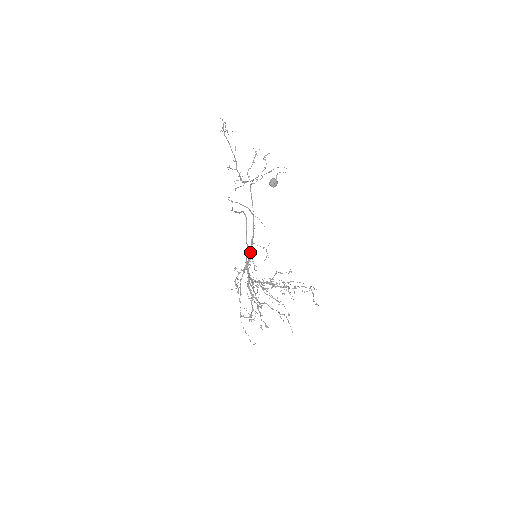
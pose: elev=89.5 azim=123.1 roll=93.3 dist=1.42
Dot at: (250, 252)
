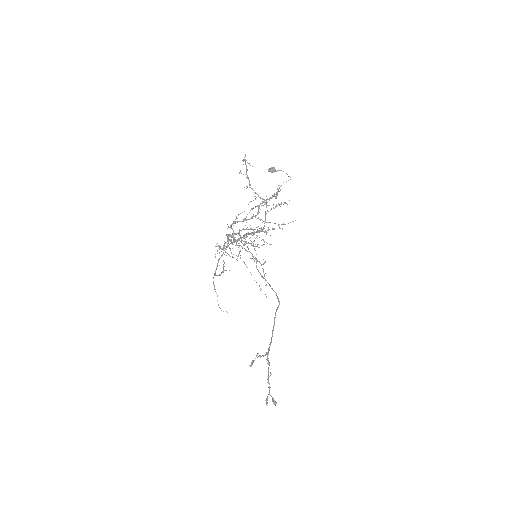
Dot at: (245, 234)
